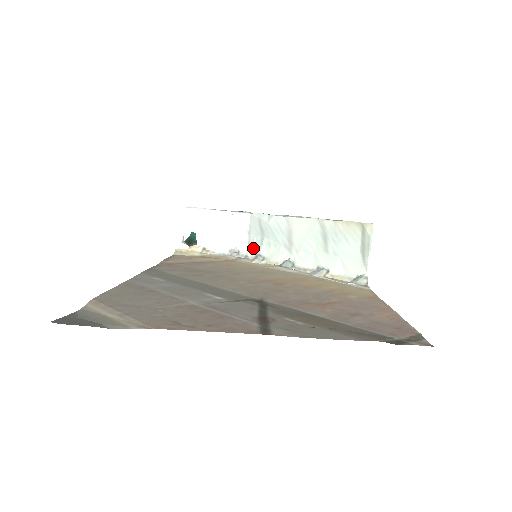
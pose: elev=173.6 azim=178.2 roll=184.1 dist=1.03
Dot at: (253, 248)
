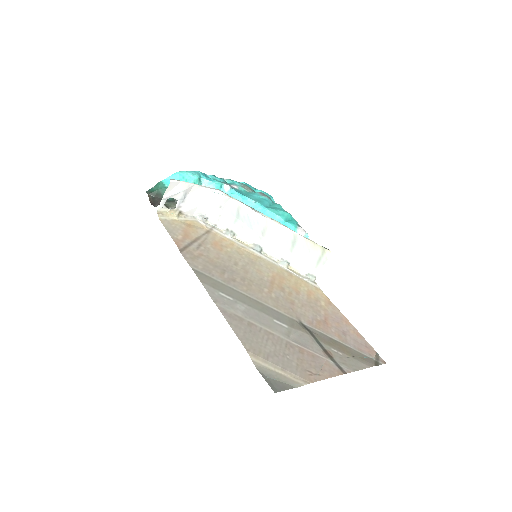
Dot at: (225, 222)
